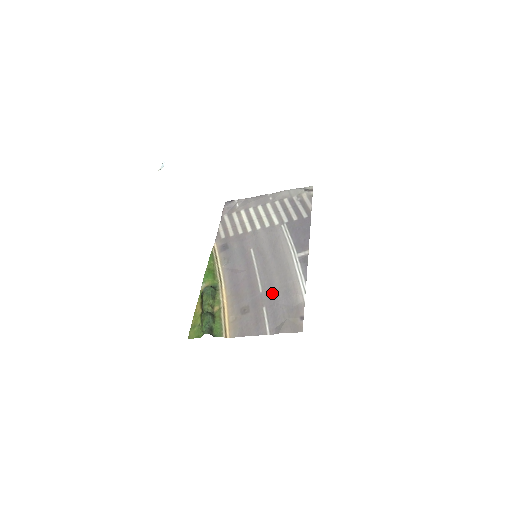
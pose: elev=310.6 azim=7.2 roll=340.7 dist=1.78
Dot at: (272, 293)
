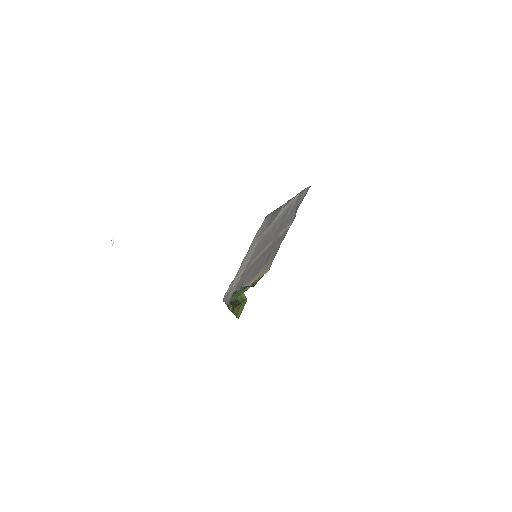
Dot at: (278, 230)
